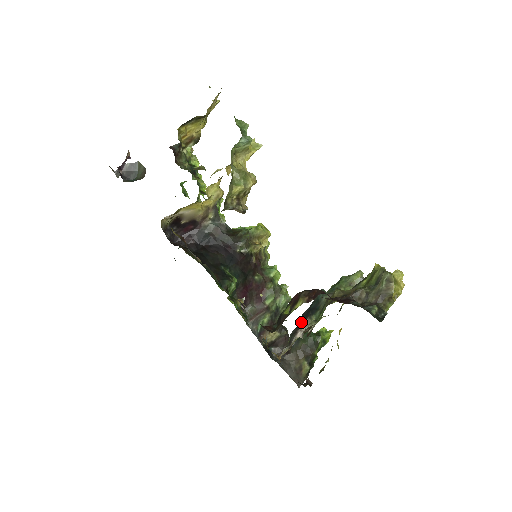
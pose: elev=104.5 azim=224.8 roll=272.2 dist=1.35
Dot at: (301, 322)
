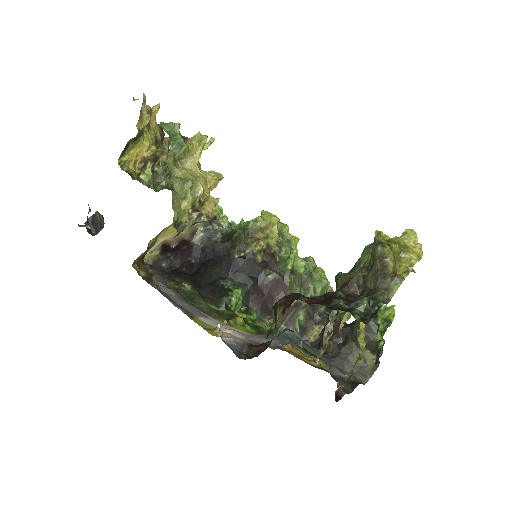
Dot at: (328, 317)
